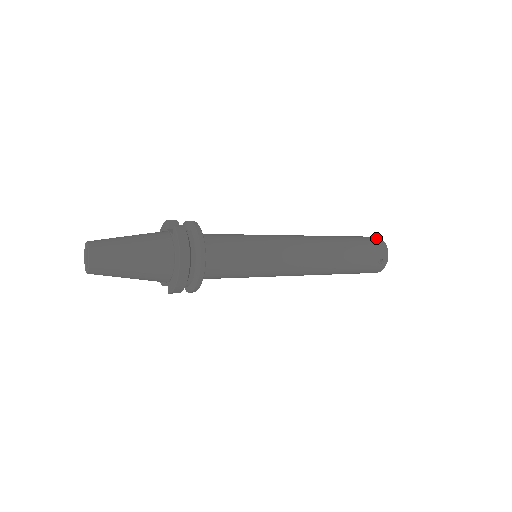
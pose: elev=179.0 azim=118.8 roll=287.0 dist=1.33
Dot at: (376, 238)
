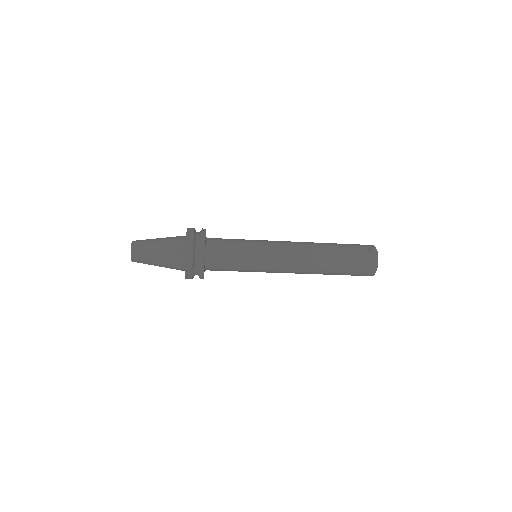
Dot at: occluded
